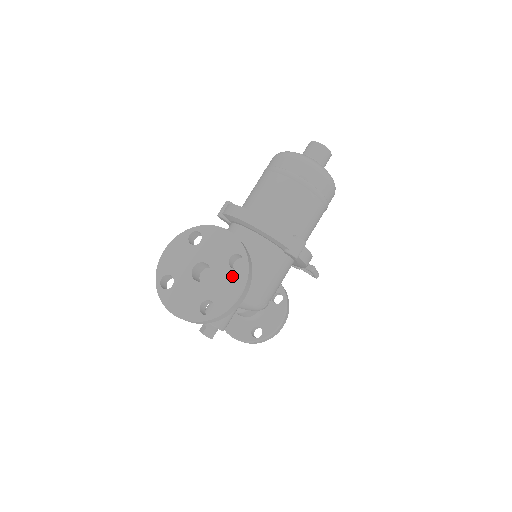
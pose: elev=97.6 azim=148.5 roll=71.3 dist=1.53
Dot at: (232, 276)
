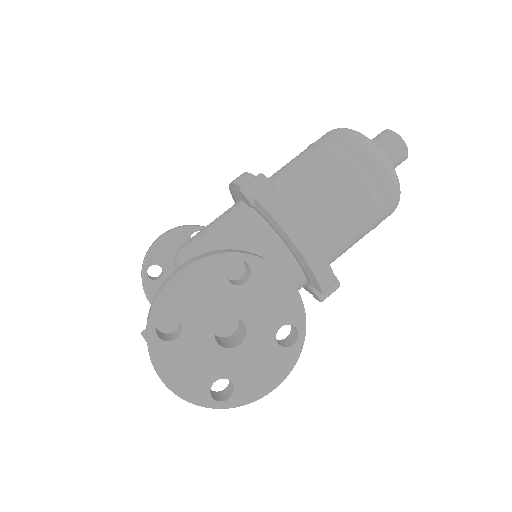
Dot at: (274, 356)
